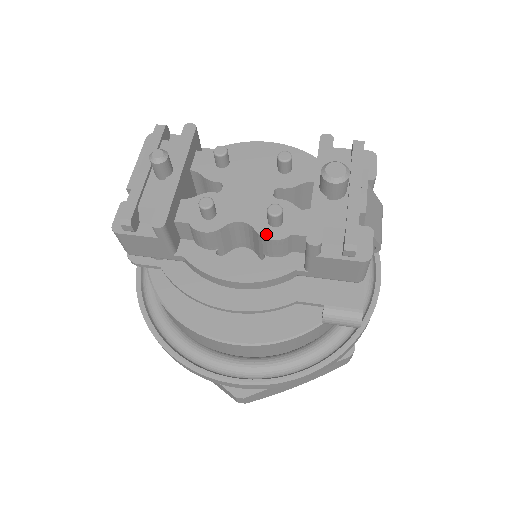
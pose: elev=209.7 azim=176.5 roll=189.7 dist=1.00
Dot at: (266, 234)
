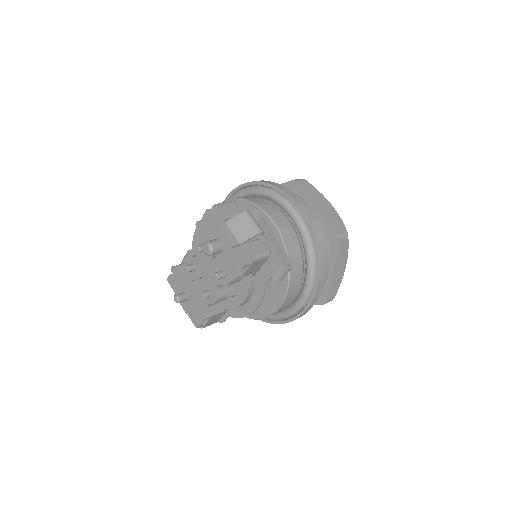
Dot at: (226, 283)
